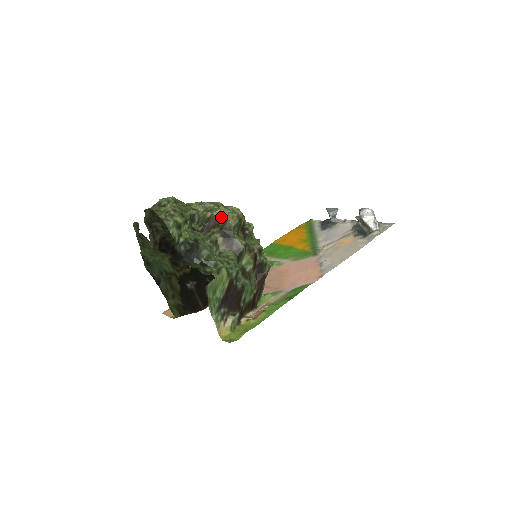
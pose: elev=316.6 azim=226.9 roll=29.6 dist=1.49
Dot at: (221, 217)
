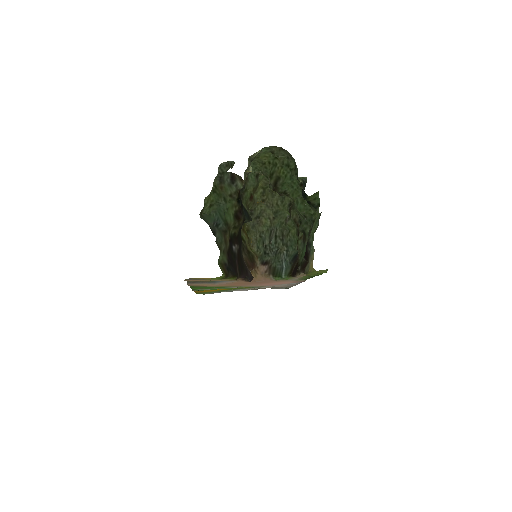
Dot at: occluded
